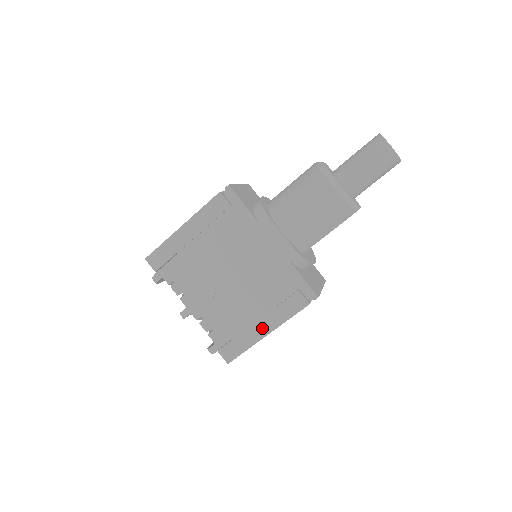
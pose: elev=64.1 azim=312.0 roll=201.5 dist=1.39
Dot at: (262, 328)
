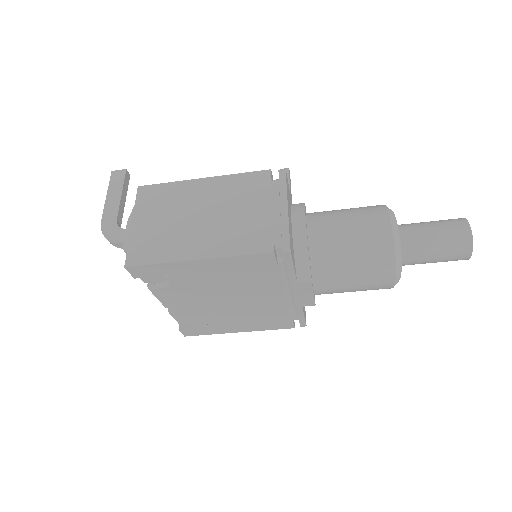
Dot at: (237, 329)
